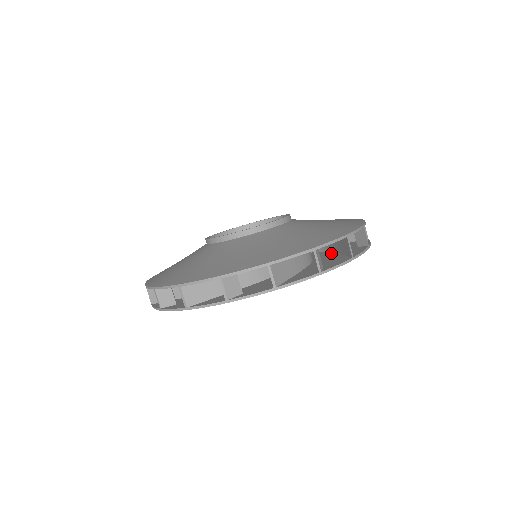
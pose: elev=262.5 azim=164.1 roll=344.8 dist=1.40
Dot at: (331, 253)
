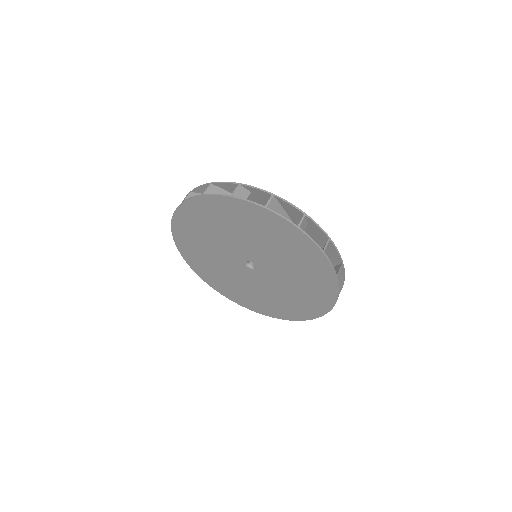
Dot at: (304, 296)
